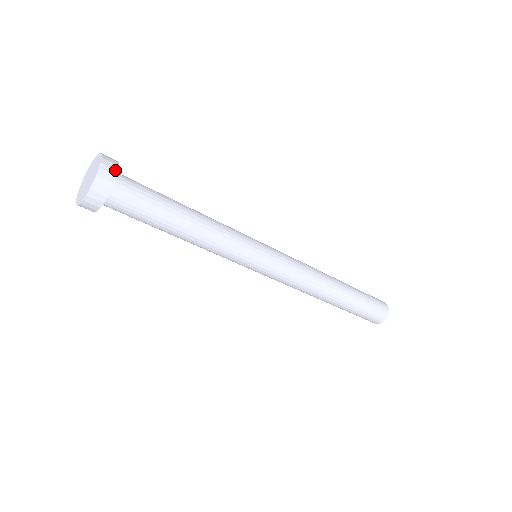
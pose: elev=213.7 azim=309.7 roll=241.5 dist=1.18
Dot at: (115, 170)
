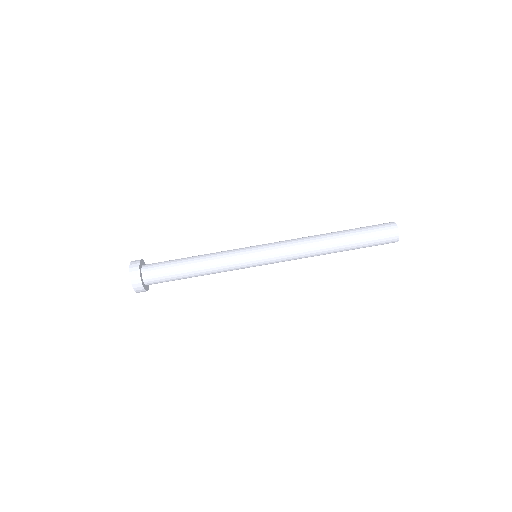
Dot at: (139, 261)
